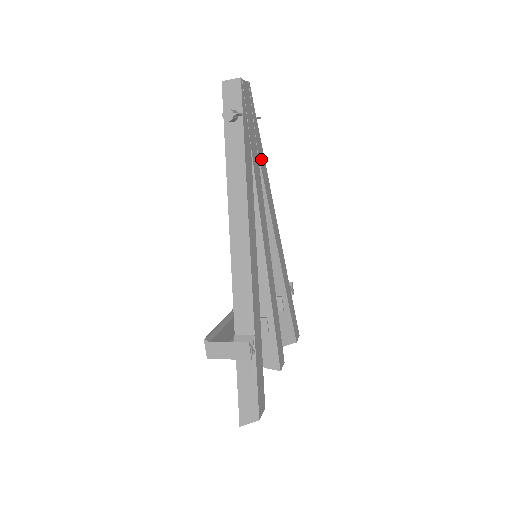
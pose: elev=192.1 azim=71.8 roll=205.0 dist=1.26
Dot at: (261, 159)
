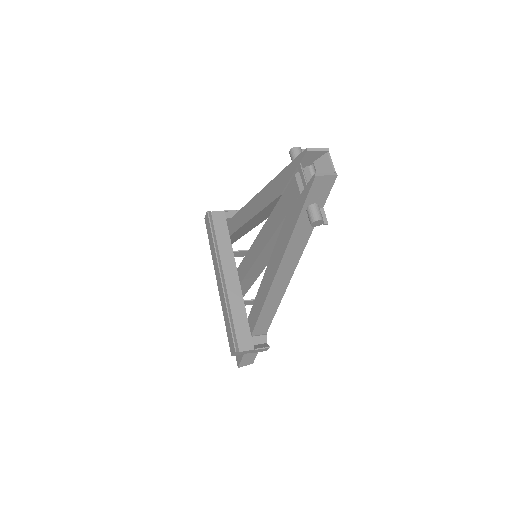
Dot at: occluded
